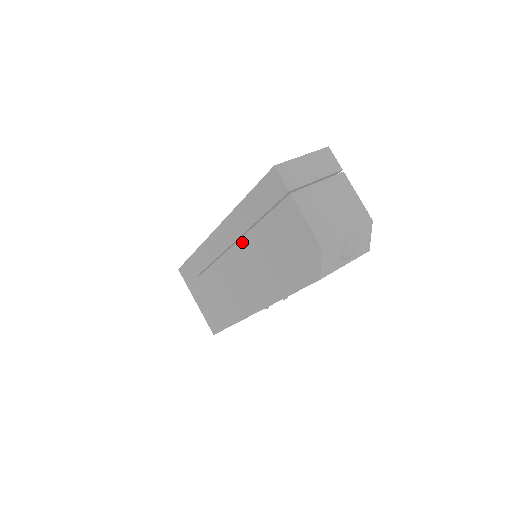
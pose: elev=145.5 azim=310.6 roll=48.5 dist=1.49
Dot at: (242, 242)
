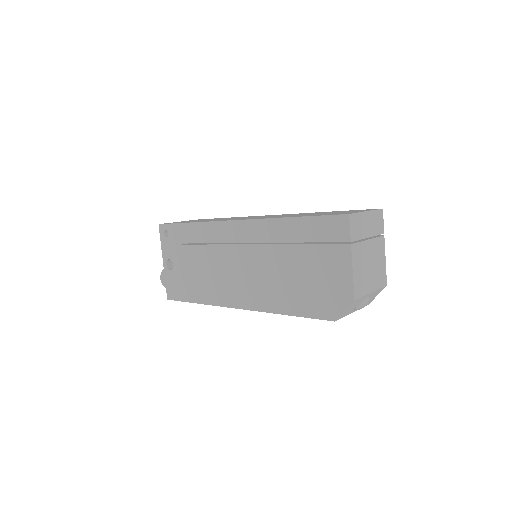
Dot at: (264, 248)
